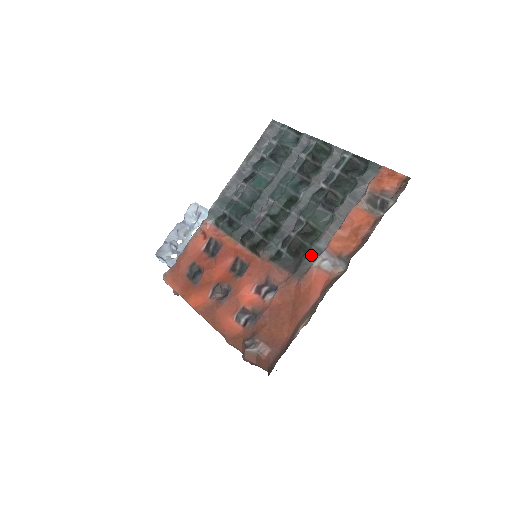
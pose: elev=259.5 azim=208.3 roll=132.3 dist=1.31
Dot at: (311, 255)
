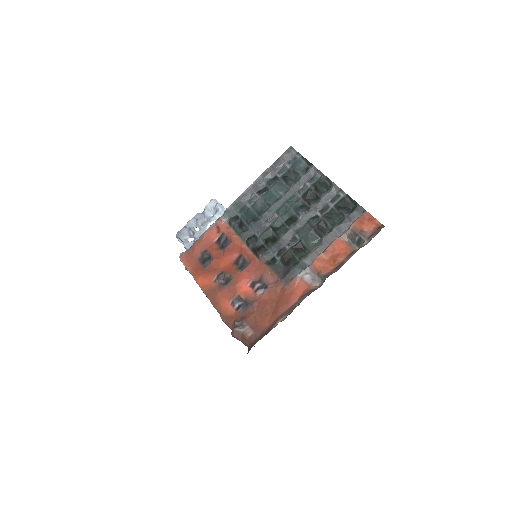
Dot at: (298, 267)
